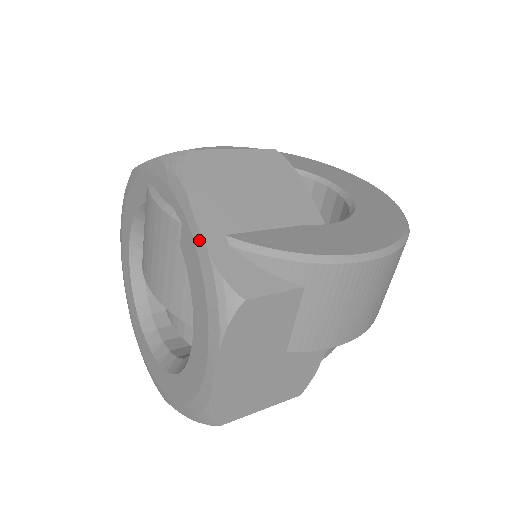
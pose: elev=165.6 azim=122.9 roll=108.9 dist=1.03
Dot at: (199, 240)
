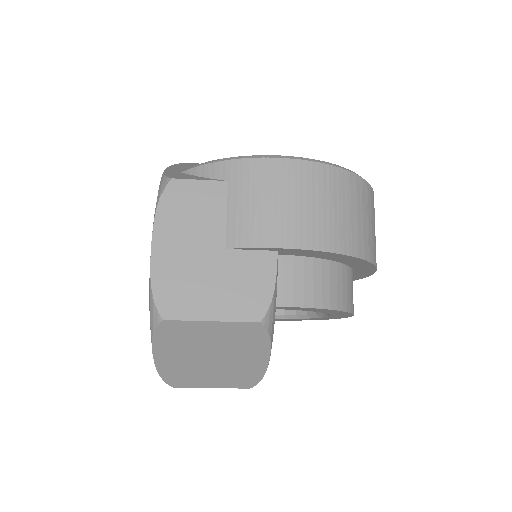
Dot at: occluded
